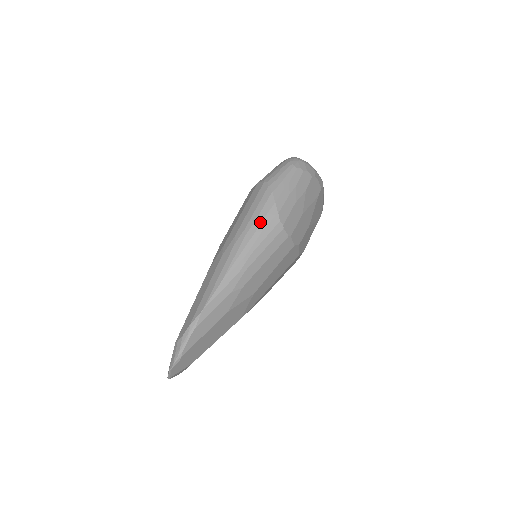
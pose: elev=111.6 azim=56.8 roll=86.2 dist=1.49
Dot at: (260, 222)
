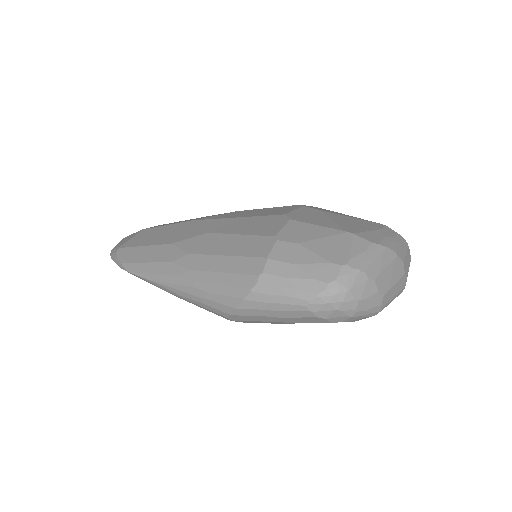
Dot at: (208, 298)
